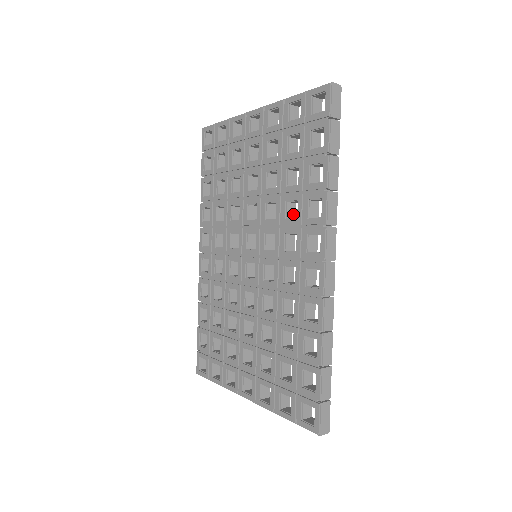
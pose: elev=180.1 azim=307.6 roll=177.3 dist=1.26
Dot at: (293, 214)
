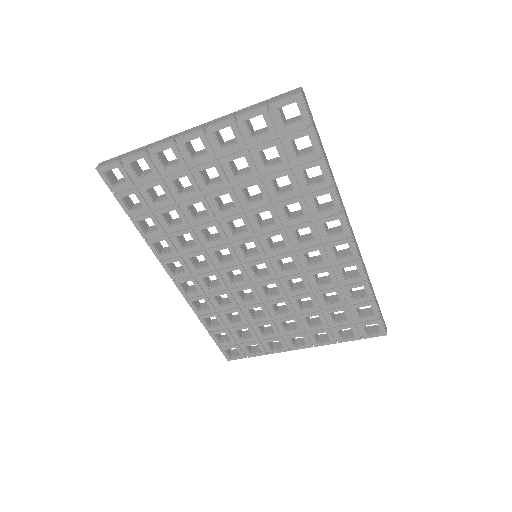
Dot at: (288, 211)
